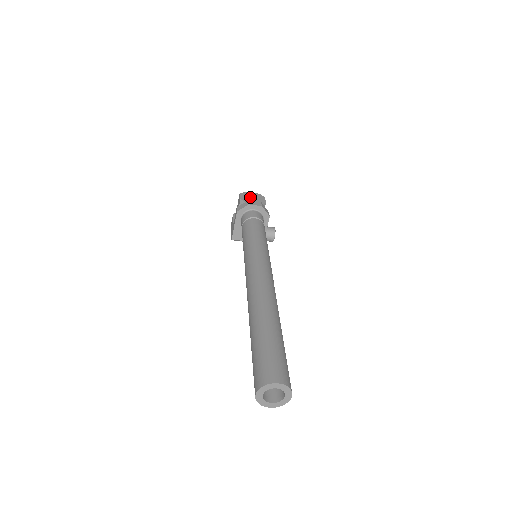
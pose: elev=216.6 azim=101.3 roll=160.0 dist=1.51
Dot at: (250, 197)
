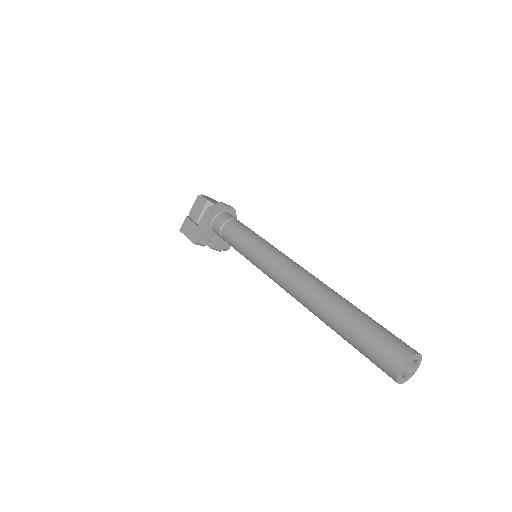
Dot at: (212, 200)
